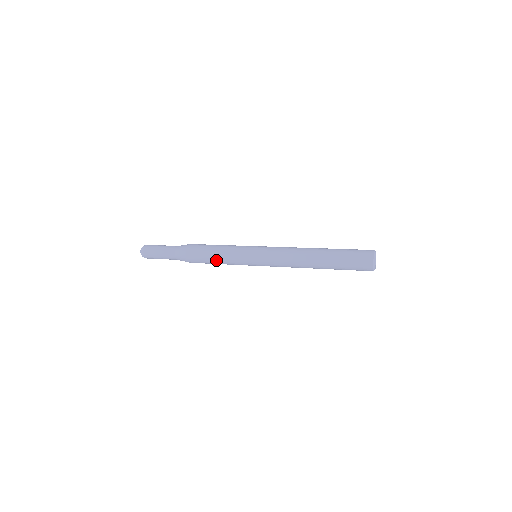
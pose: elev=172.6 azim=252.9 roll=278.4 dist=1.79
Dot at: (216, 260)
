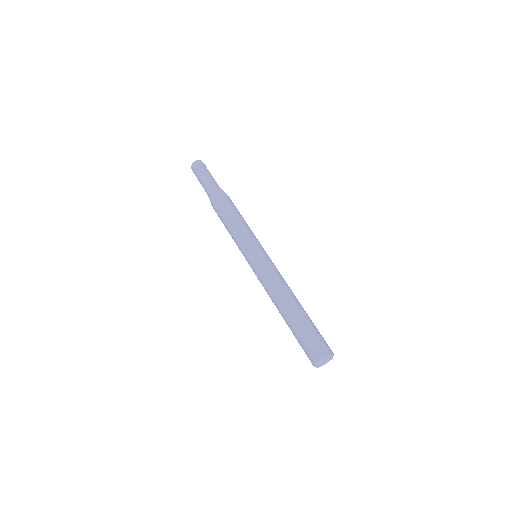
Dot at: (228, 227)
